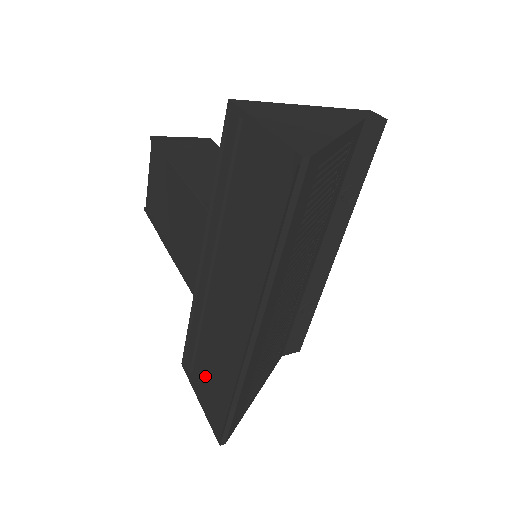
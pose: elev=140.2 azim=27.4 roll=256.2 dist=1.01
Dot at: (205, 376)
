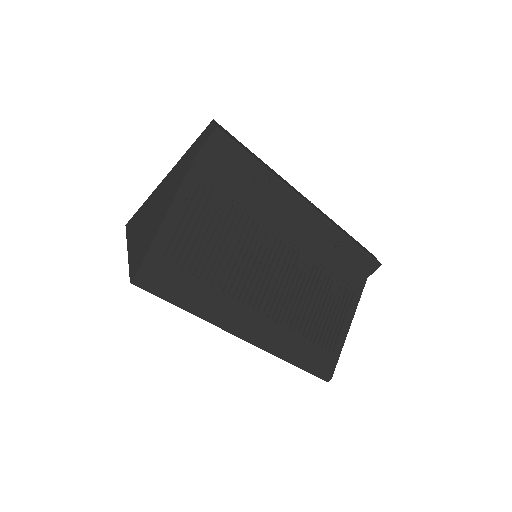
Dot at: occluded
